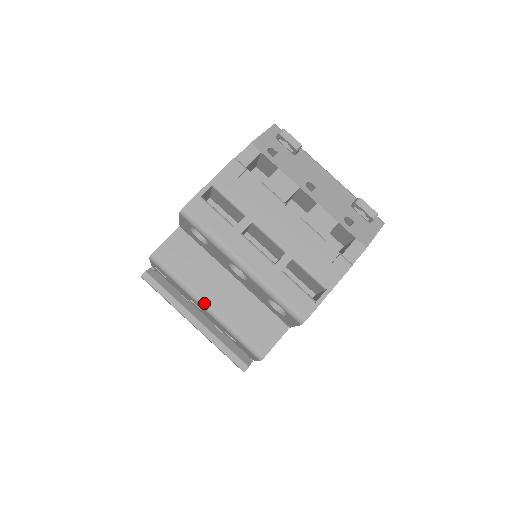
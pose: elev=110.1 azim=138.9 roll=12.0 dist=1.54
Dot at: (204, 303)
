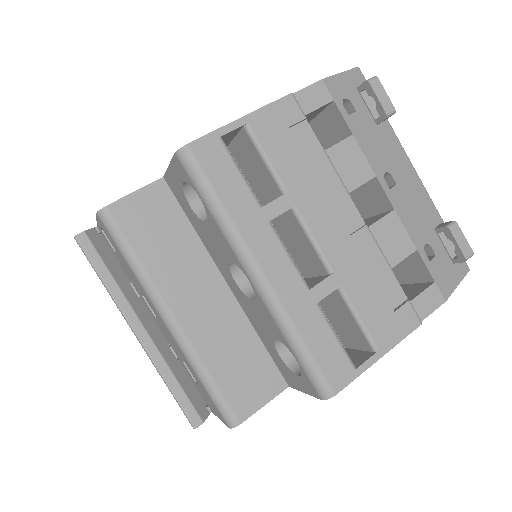
Dot at: (167, 313)
